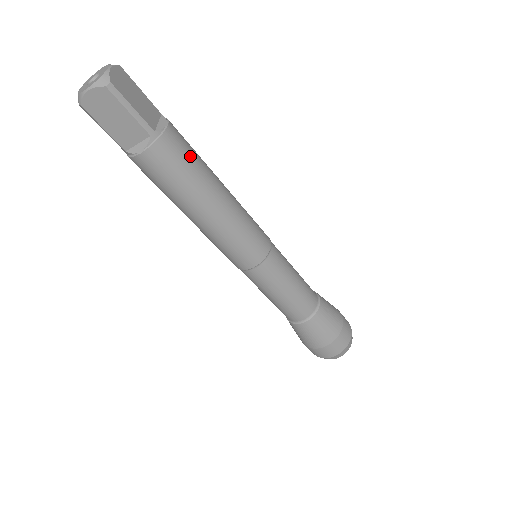
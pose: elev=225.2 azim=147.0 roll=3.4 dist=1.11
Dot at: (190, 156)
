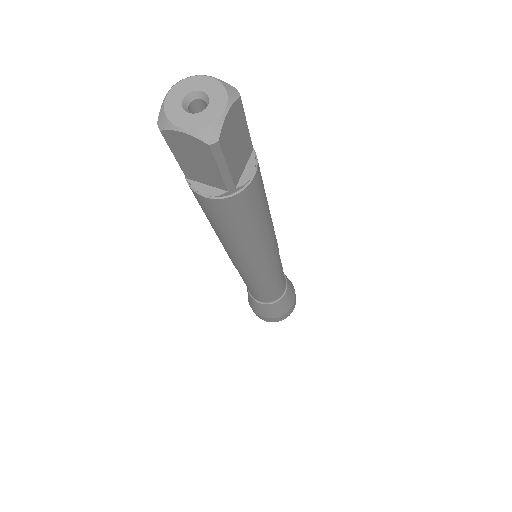
Dot at: (257, 205)
